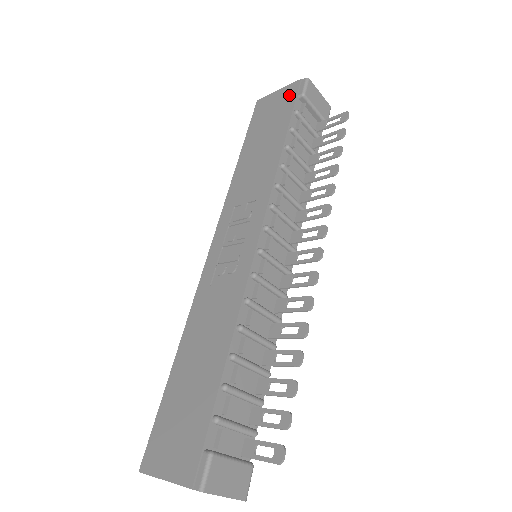
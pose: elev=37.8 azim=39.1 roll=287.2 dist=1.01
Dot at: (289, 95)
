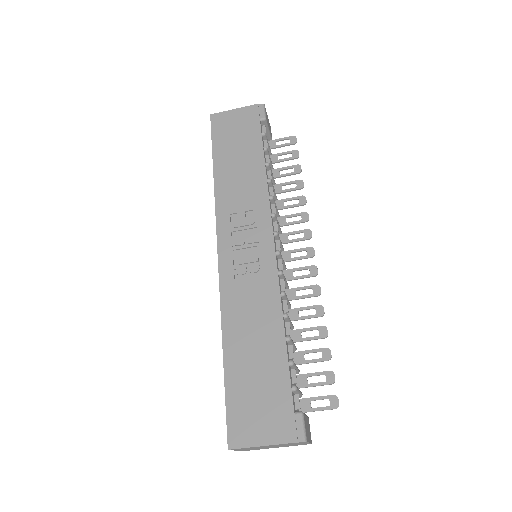
Dot at: (251, 117)
